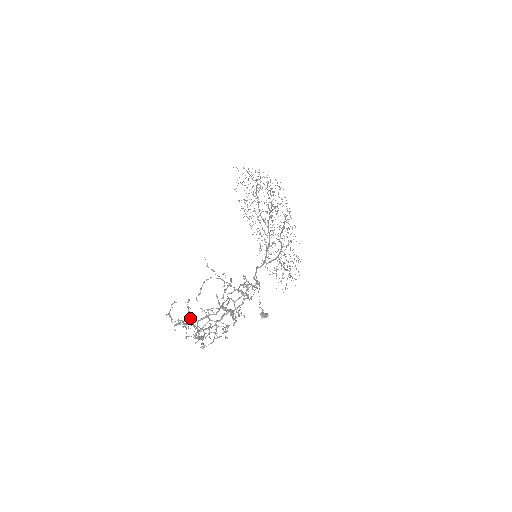
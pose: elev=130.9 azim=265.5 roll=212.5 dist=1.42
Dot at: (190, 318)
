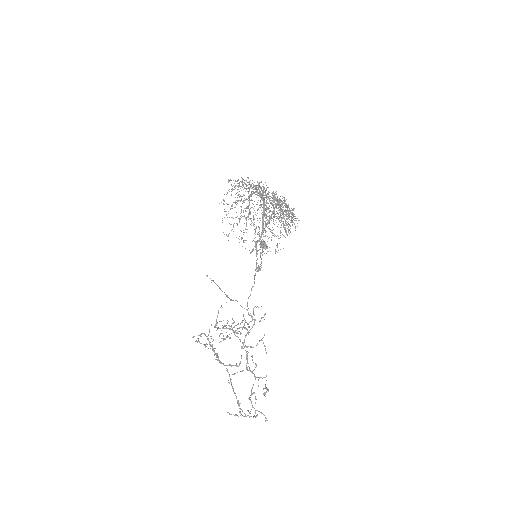
Dot at: occluded
